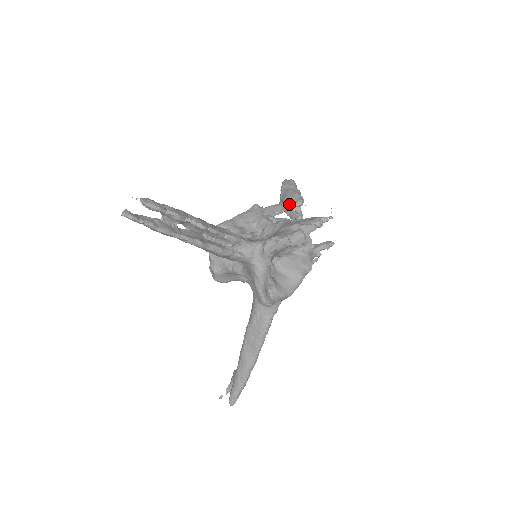
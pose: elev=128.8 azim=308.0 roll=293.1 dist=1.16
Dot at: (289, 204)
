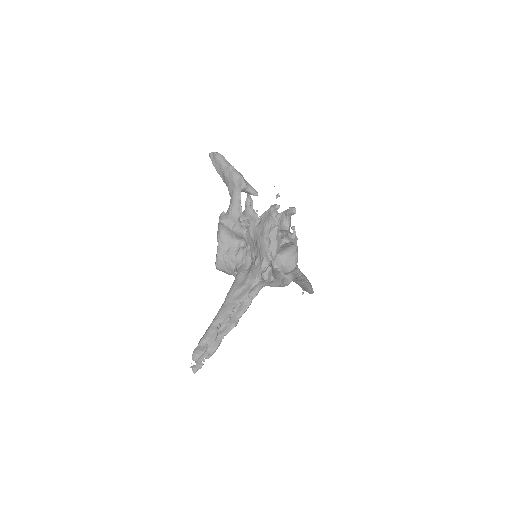
Dot at: (238, 195)
